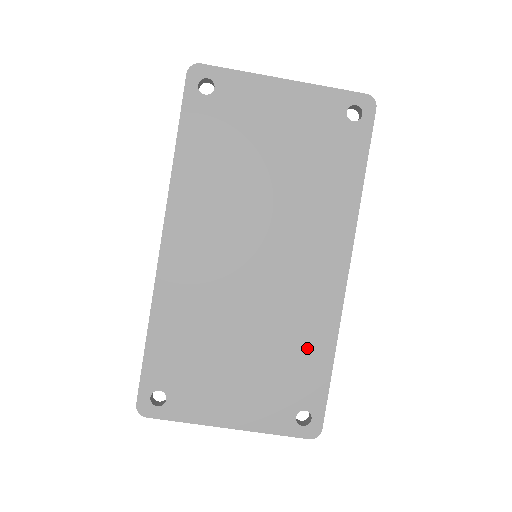
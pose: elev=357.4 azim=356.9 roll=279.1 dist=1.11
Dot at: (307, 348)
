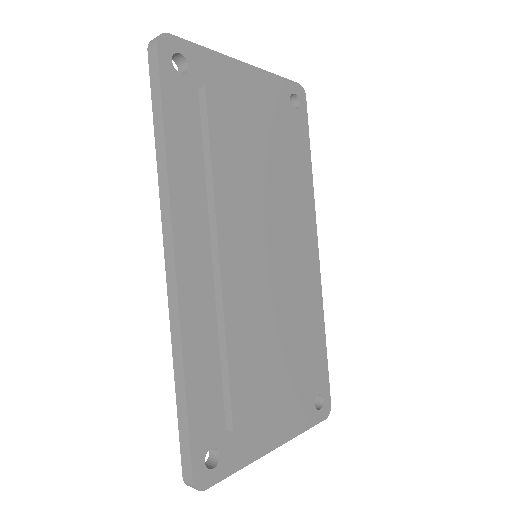
Dot at: occluded
